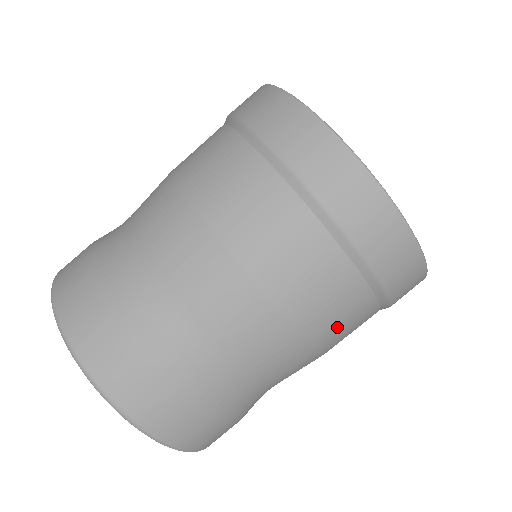
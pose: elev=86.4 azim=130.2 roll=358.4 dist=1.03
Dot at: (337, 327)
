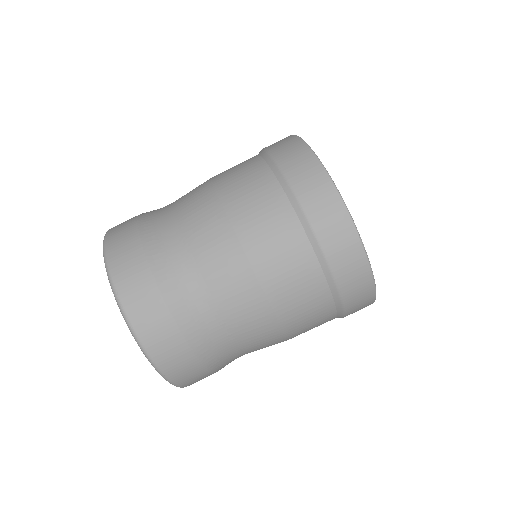
Dot at: (283, 277)
